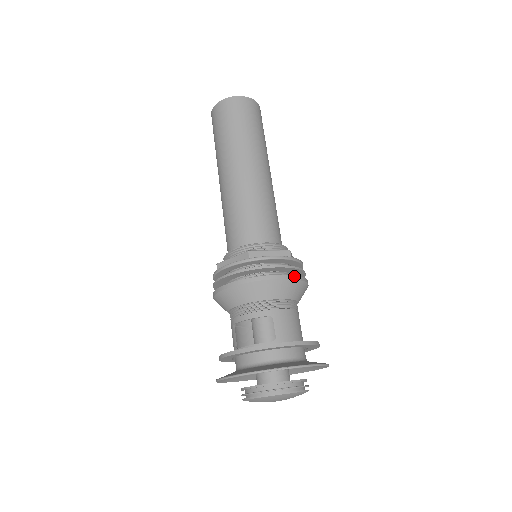
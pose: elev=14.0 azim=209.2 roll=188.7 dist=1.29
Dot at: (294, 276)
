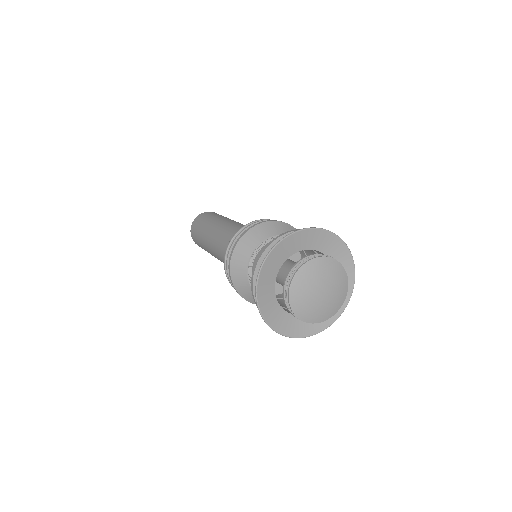
Dot at: (274, 220)
